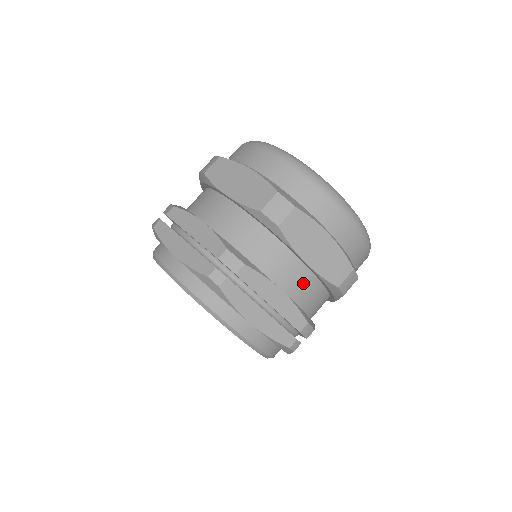
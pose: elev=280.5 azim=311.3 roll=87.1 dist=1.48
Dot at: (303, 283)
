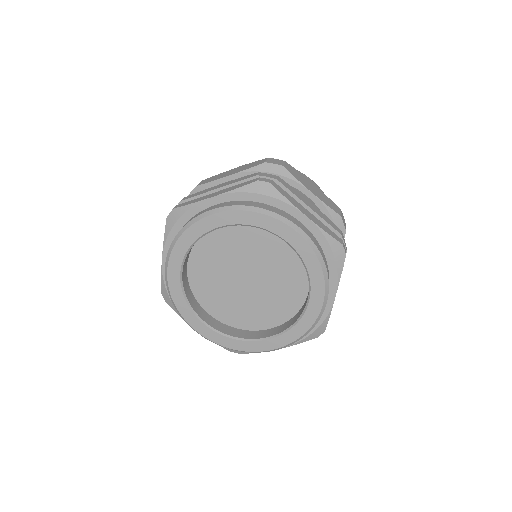
Dot at: occluded
